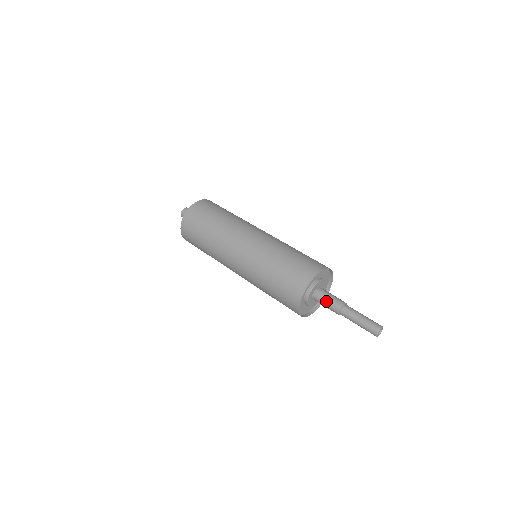
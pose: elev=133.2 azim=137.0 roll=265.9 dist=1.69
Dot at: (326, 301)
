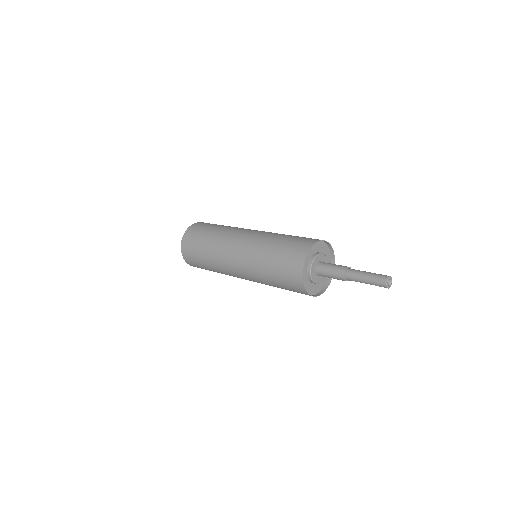
Dot at: (331, 266)
